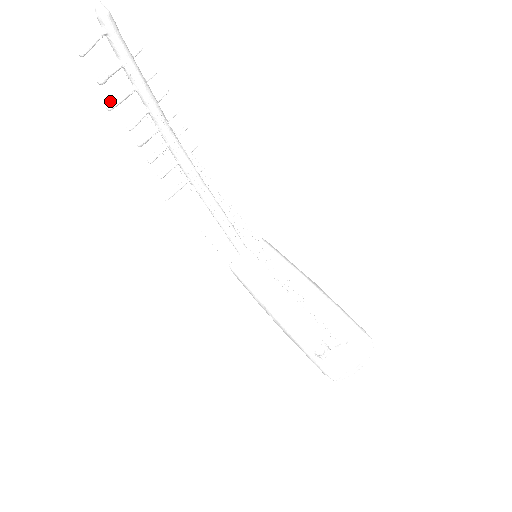
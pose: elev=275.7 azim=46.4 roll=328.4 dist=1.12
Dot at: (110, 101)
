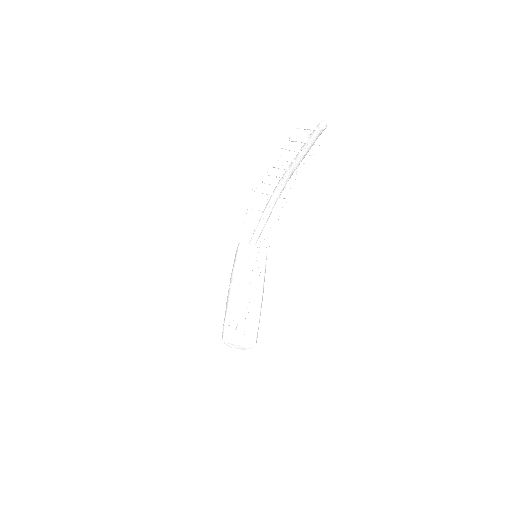
Dot at: (285, 145)
